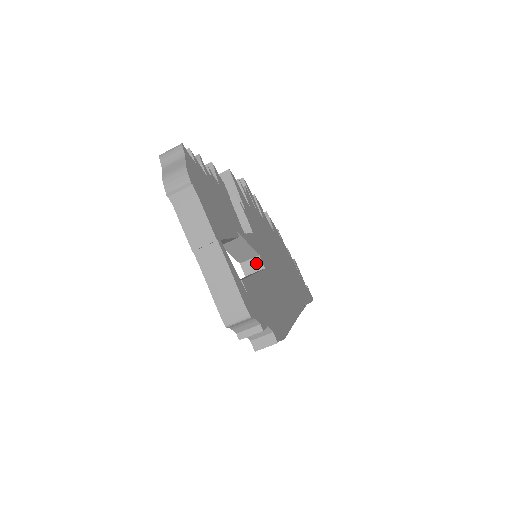
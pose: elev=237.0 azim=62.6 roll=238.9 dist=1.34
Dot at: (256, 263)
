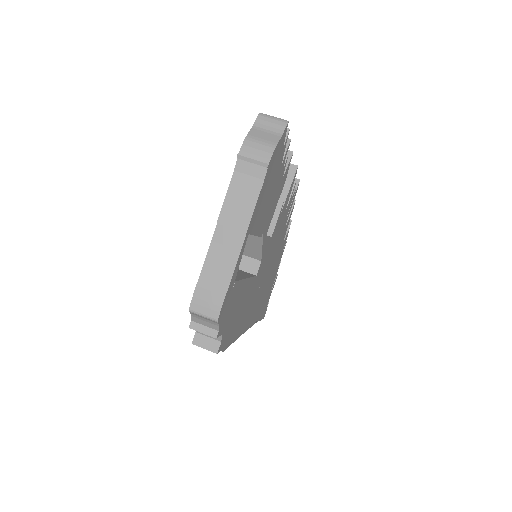
Dot at: (253, 265)
